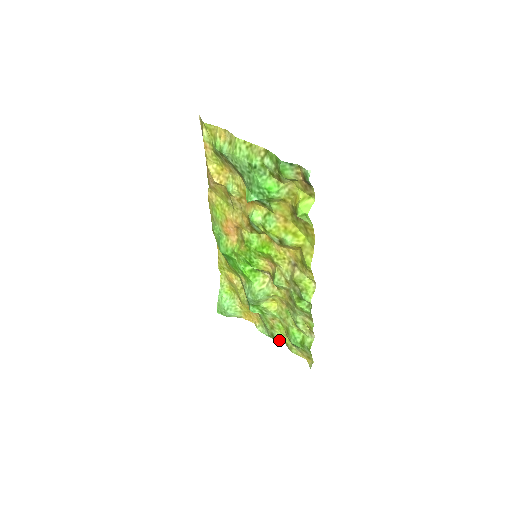
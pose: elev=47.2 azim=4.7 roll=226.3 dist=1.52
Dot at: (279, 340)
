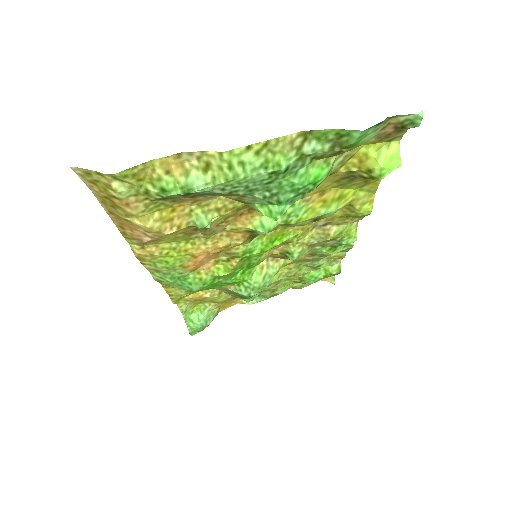
Dot at: occluded
